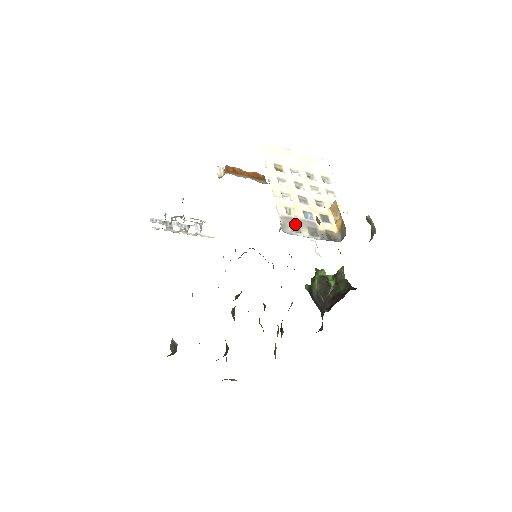
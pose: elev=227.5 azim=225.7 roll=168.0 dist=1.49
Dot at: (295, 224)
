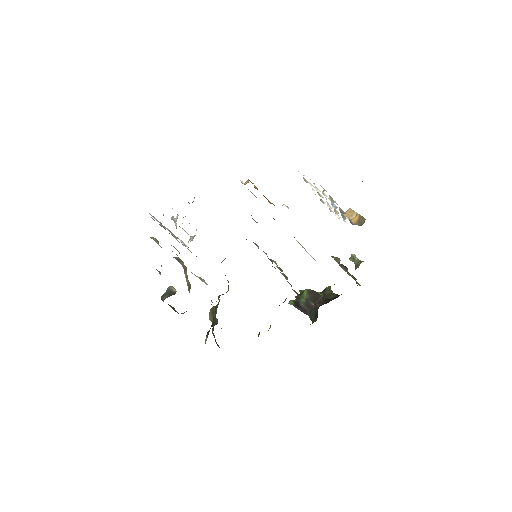
Dot at: (331, 197)
